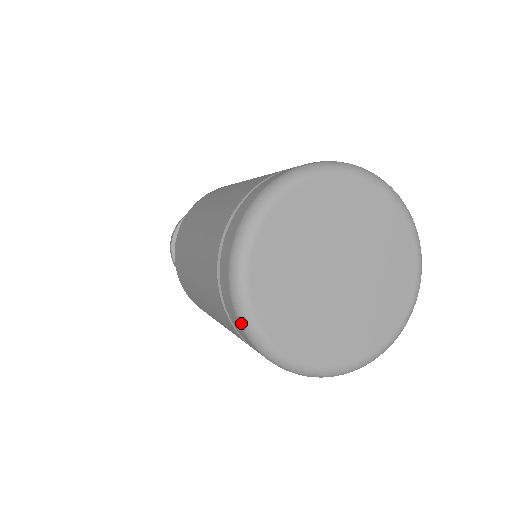
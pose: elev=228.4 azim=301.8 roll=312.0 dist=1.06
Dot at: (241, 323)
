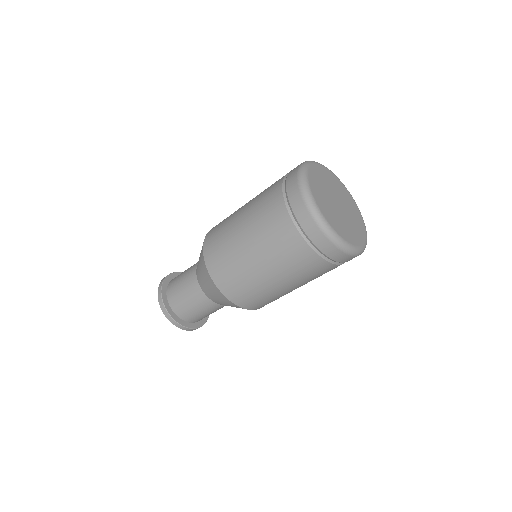
Dot at: (299, 173)
